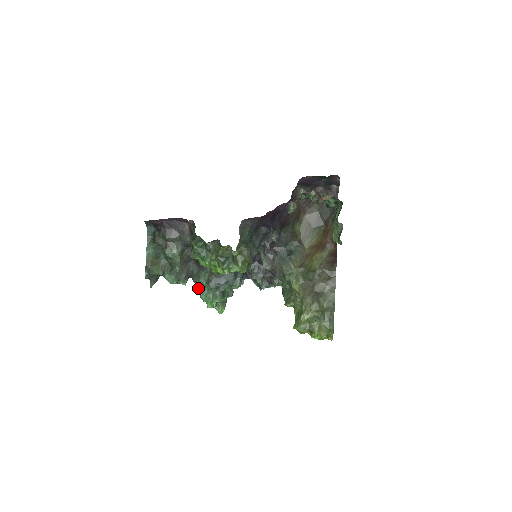
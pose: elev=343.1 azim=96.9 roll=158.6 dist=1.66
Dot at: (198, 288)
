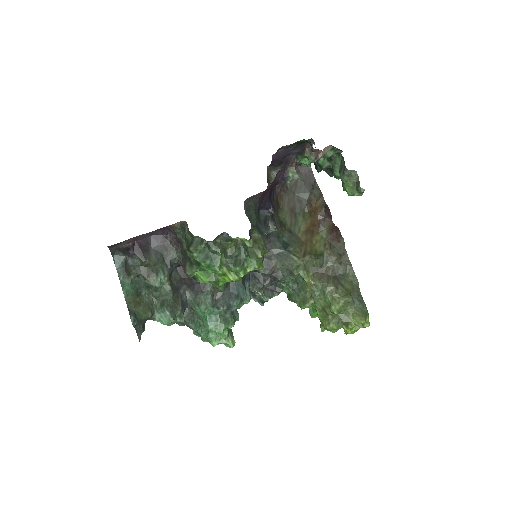
Dot at: (193, 326)
